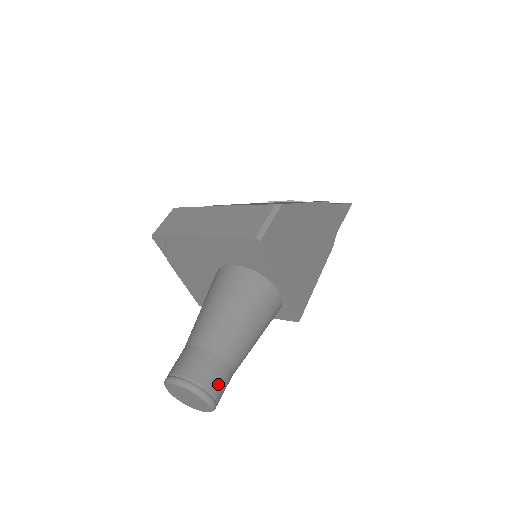
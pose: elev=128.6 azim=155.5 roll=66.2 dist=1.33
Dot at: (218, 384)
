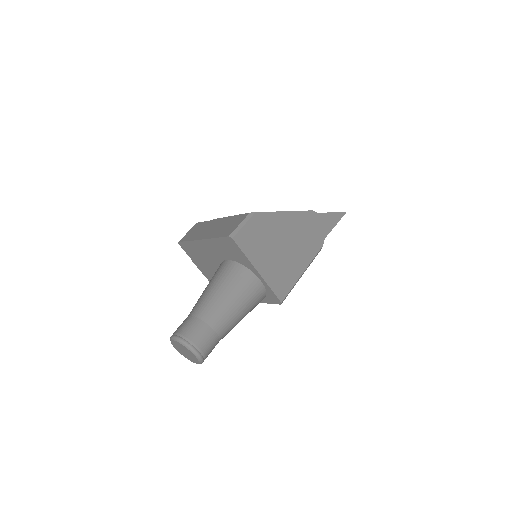
Dot at: (203, 341)
